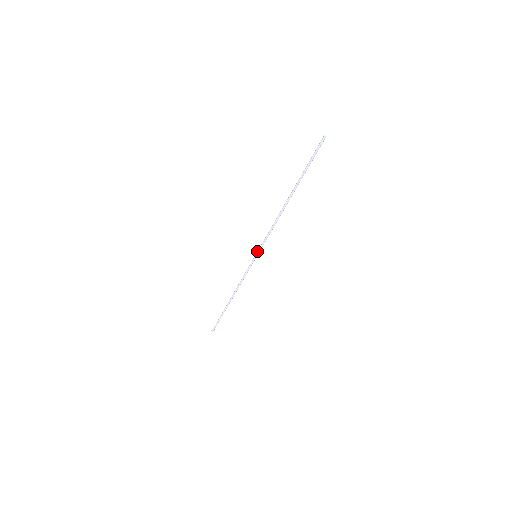
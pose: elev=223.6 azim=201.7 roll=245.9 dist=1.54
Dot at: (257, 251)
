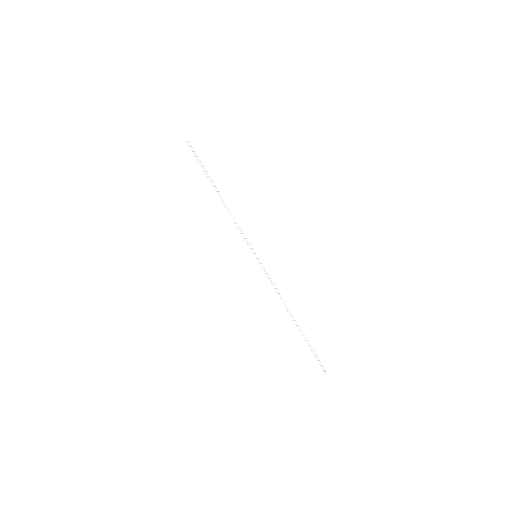
Dot at: (252, 251)
